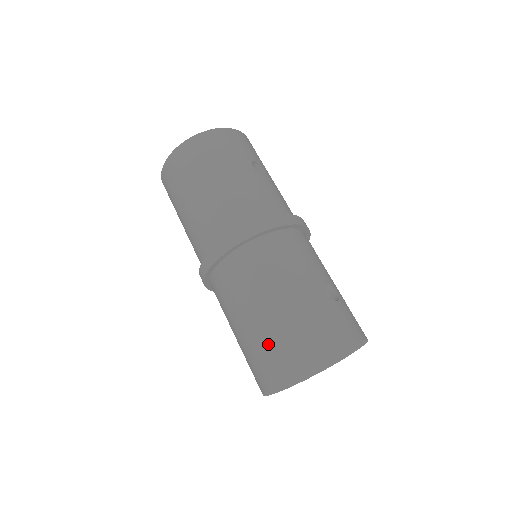
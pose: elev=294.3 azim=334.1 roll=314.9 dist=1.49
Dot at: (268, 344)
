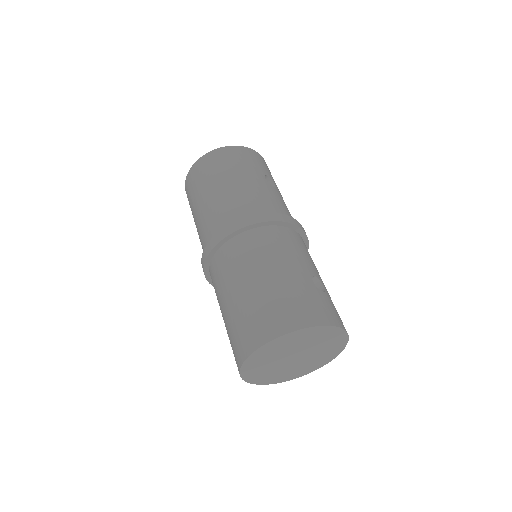
Dot at: (251, 315)
